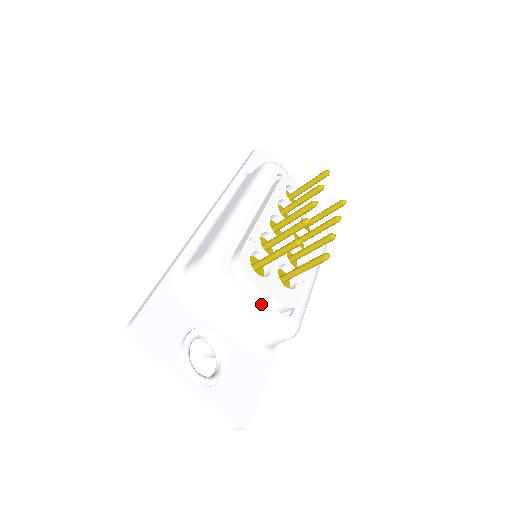
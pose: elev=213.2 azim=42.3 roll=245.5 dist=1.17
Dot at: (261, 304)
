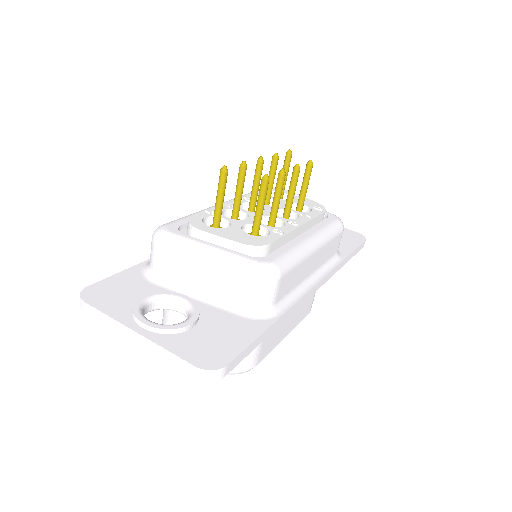
Dot at: (217, 248)
